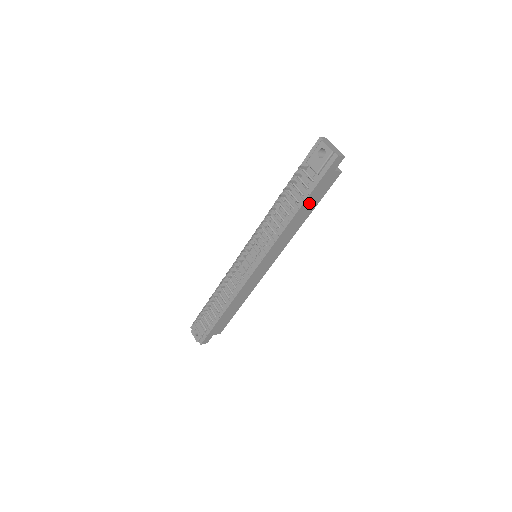
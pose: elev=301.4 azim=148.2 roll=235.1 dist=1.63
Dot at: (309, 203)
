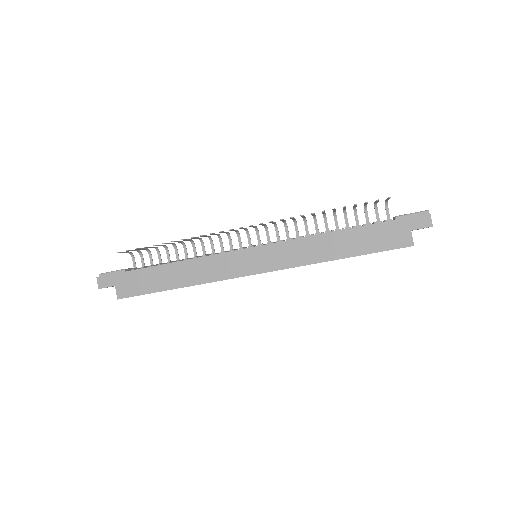
Dot at: (360, 238)
